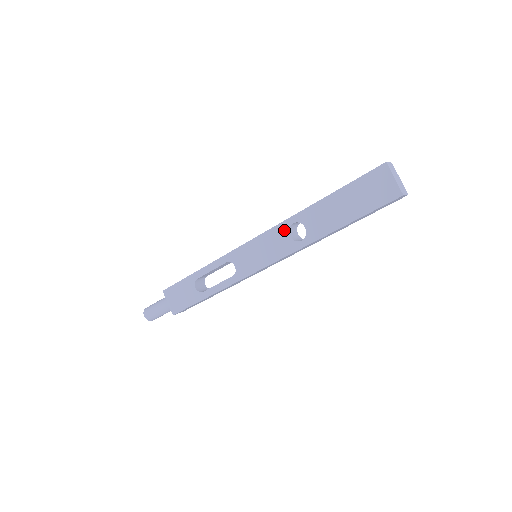
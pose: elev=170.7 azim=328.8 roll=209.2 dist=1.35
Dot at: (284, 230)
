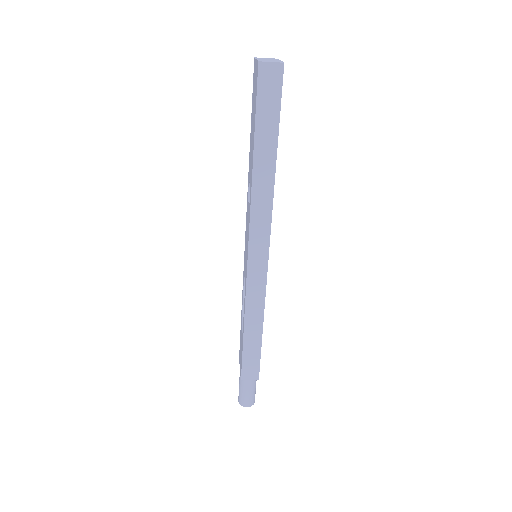
Dot at: (248, 203)
